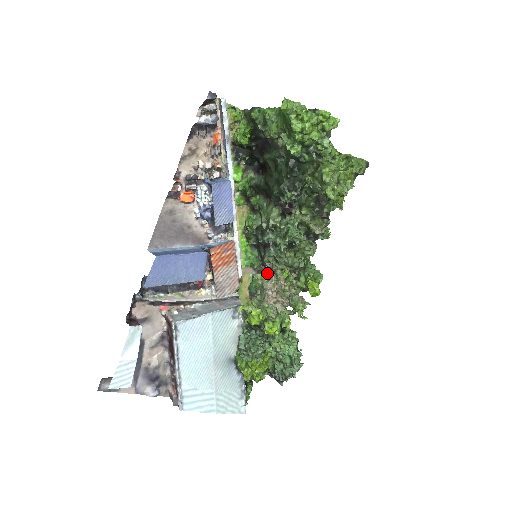
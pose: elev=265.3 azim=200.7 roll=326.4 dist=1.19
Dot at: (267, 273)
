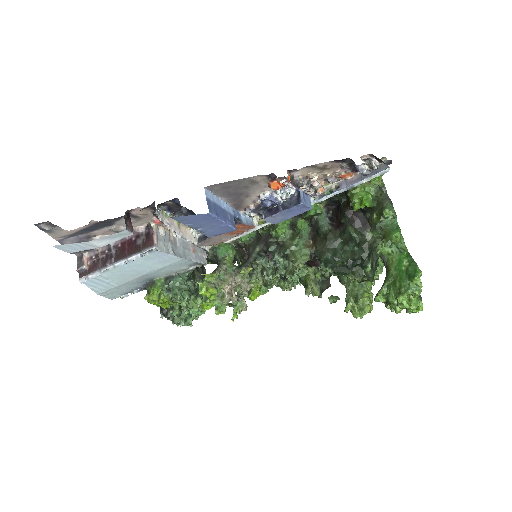
Dot at: (247, 271)
